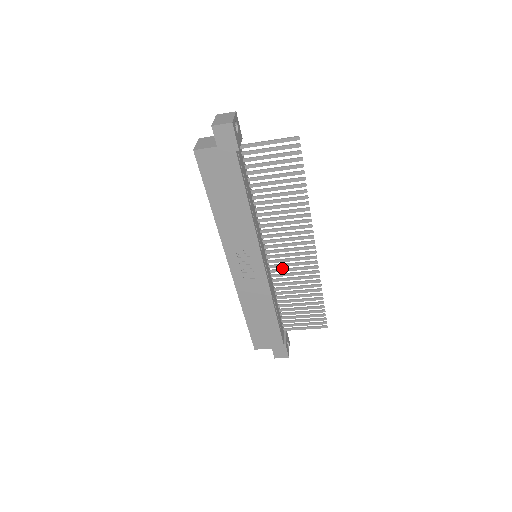
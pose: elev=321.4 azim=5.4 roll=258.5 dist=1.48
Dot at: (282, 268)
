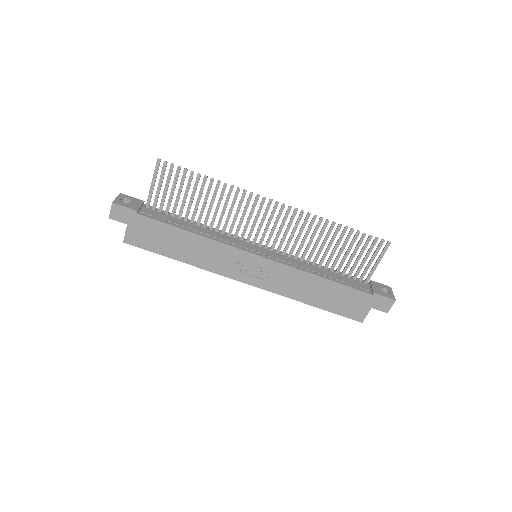
Dot at: occluded
